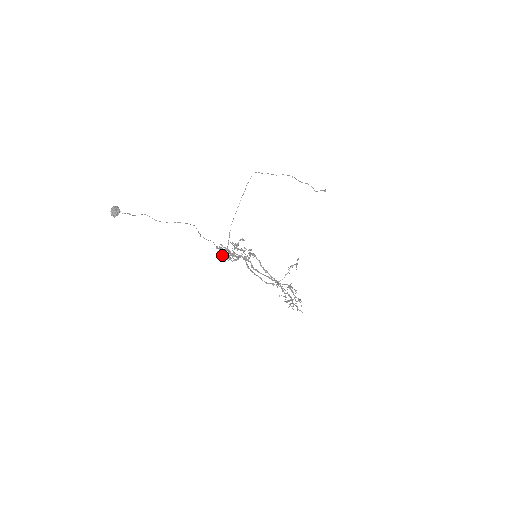
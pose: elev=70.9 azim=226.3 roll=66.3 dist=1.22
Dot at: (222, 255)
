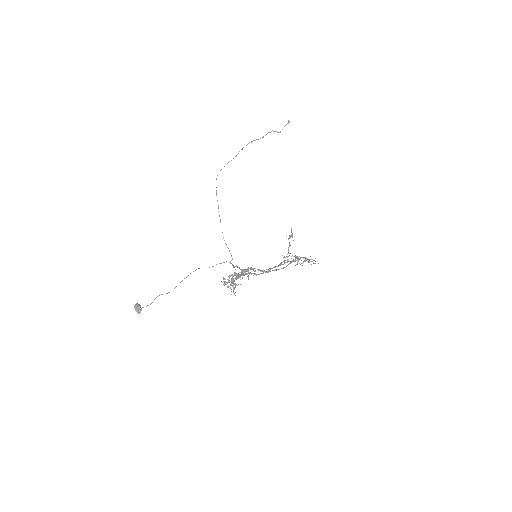
Dot at: occluded
